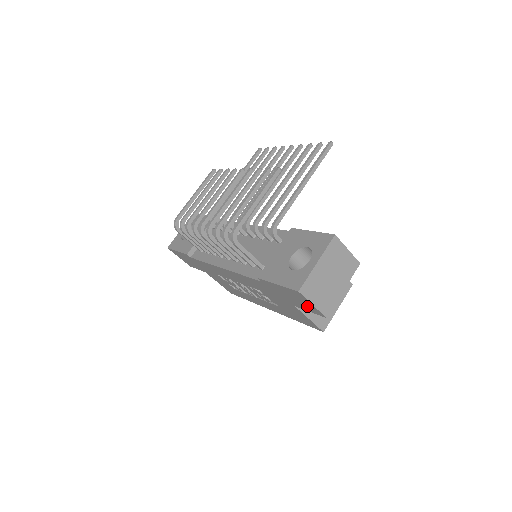
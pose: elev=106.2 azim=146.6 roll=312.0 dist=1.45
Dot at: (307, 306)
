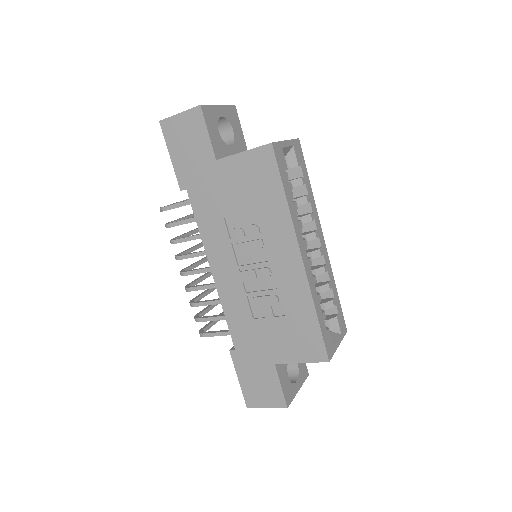
Dot at: (192, 128)
